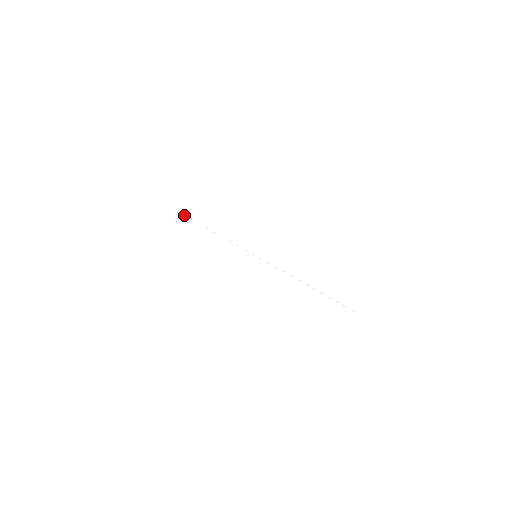
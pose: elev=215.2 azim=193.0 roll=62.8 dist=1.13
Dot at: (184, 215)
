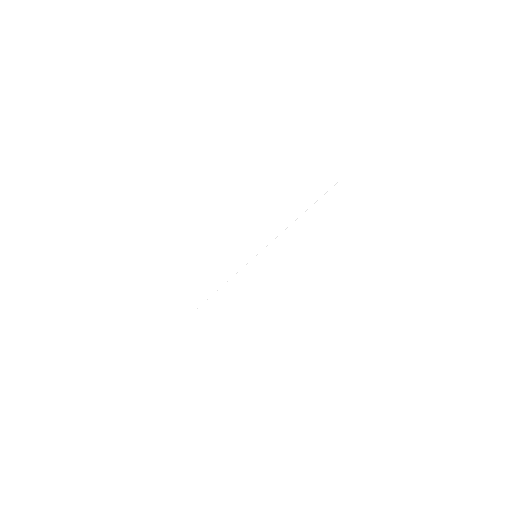
Dot at: occluded
